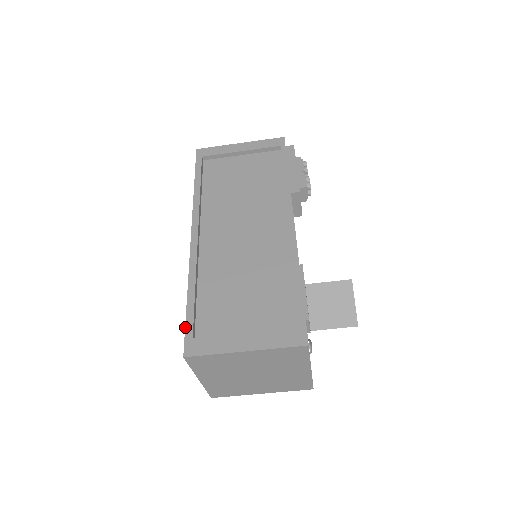
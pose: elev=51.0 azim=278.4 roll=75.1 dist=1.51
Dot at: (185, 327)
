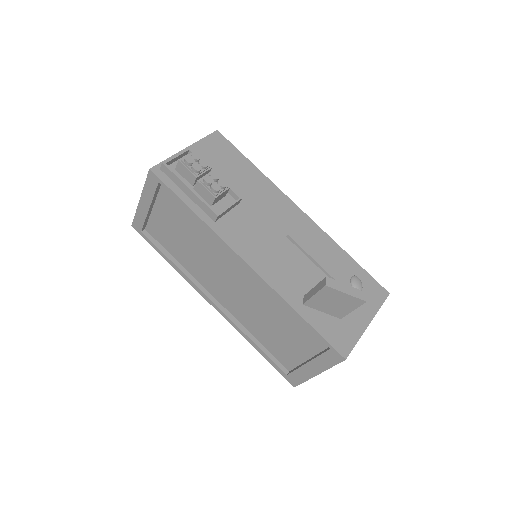
Dot at: occluded
